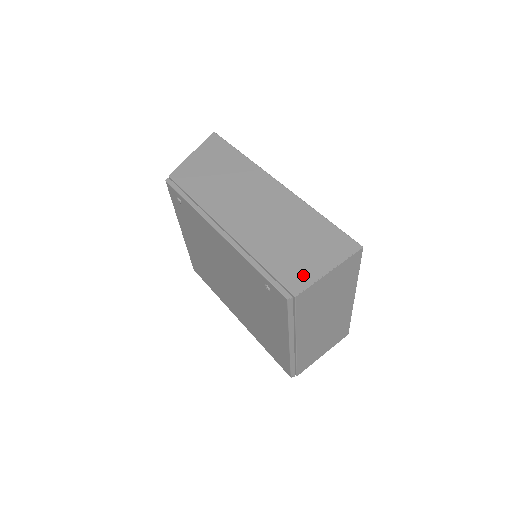
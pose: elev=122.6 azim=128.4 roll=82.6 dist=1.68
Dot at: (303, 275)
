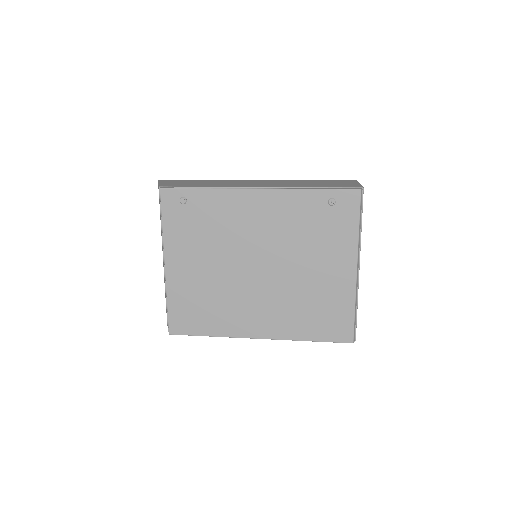
Dot at: (349, 185)
